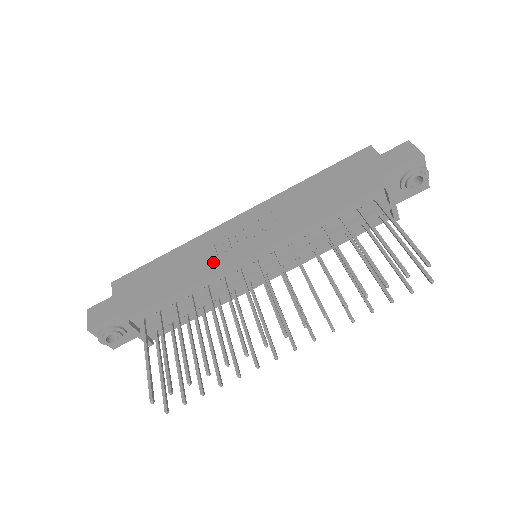
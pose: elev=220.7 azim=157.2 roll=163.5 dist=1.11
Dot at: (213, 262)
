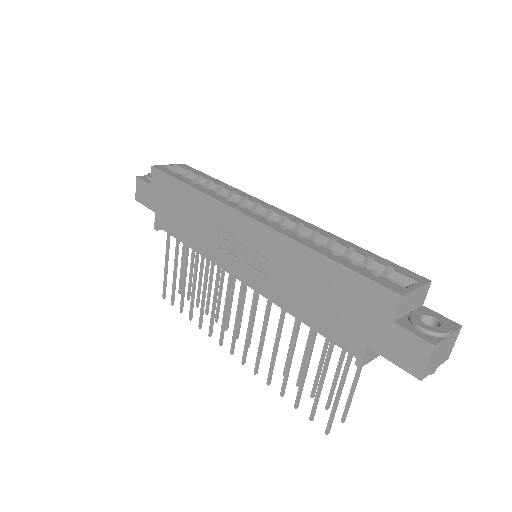
Dot at: (212, 246)
